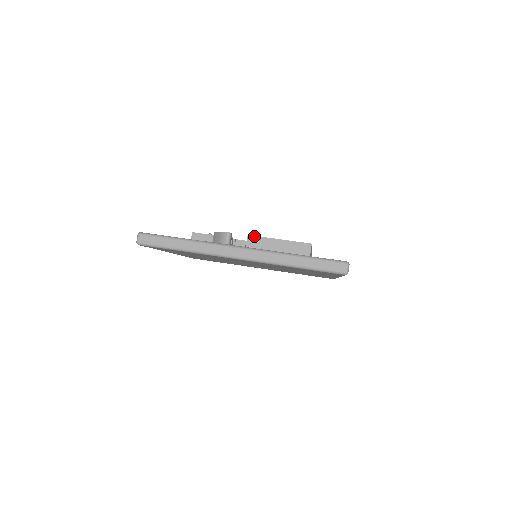
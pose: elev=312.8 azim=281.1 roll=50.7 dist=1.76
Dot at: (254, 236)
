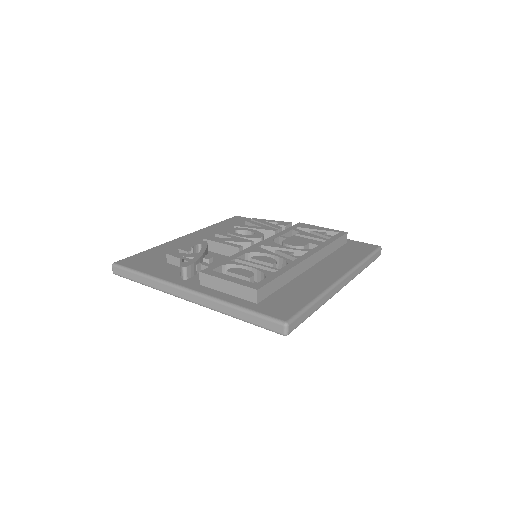
Dot at: (205, 274)
